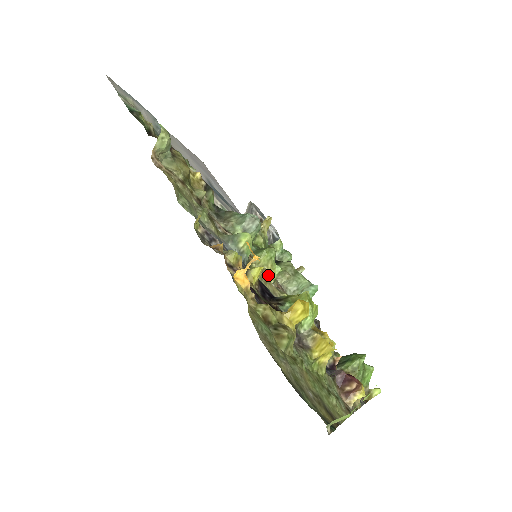
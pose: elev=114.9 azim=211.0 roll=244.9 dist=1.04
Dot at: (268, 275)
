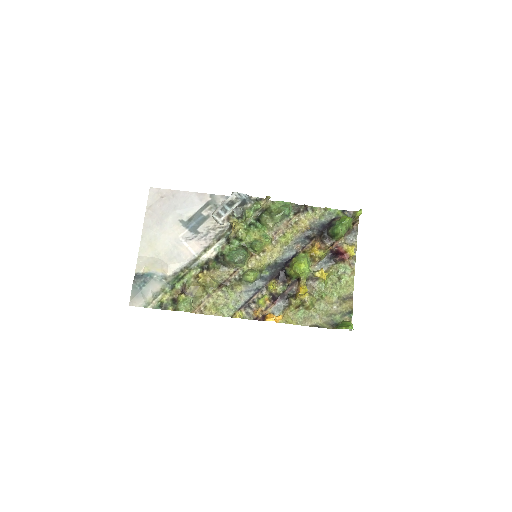
Dot at: (267, 247)
